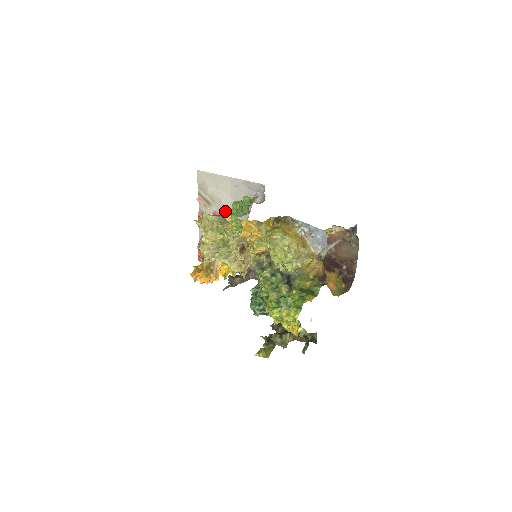
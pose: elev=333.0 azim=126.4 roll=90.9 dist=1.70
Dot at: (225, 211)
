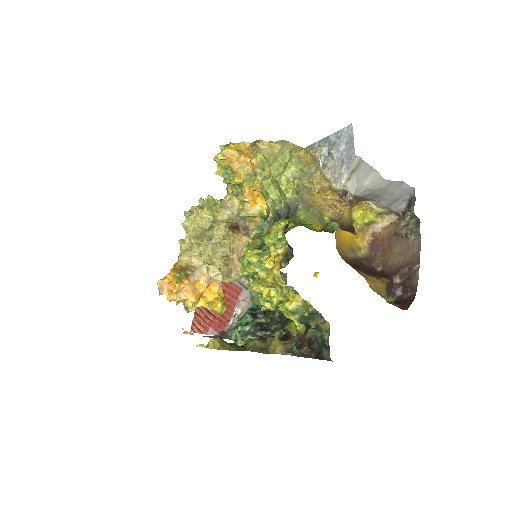
Dot at: occluded
